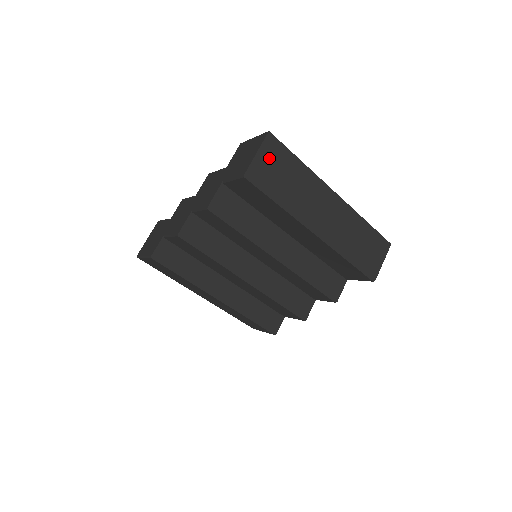
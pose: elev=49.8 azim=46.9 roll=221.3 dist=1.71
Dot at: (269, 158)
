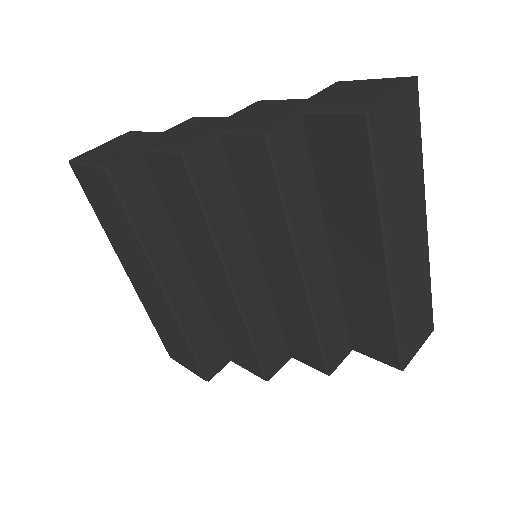
Dot at: (400, 114)
